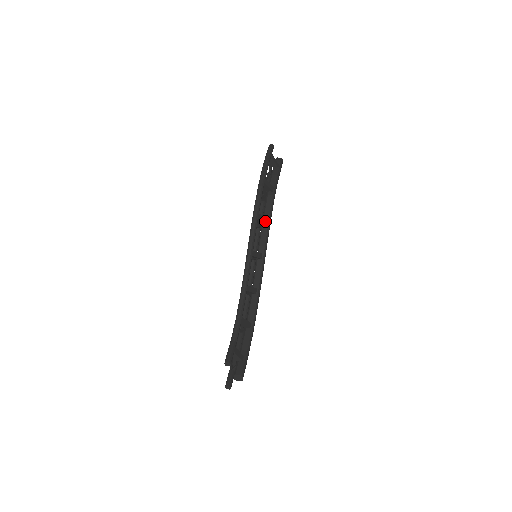
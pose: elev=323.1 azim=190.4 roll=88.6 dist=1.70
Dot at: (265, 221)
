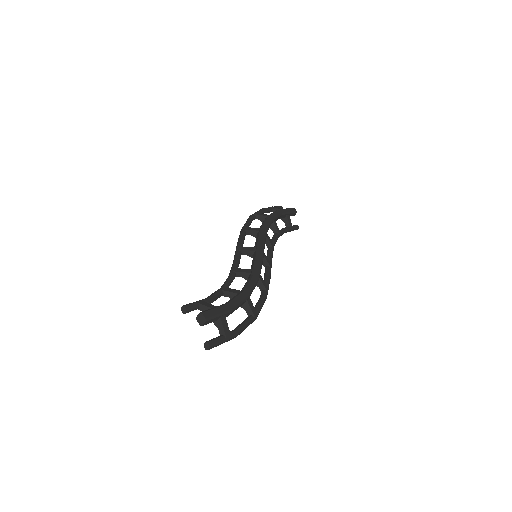
Dot at: (256, 230)
